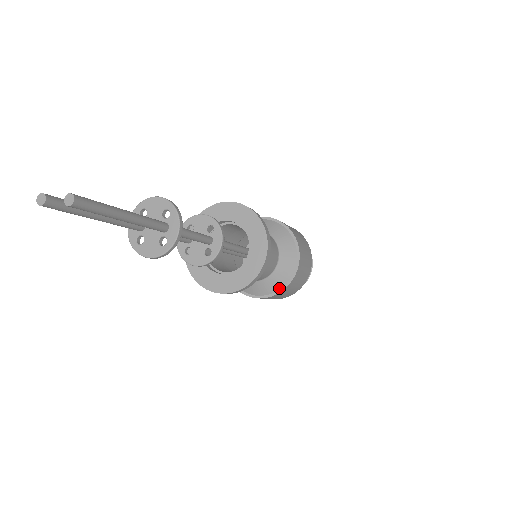
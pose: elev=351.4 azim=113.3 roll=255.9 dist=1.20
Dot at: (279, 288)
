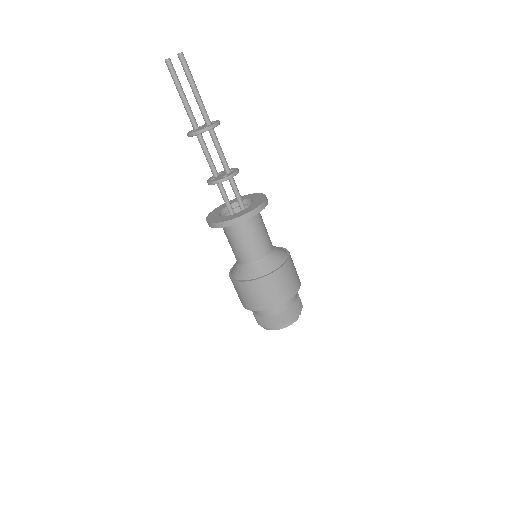
Dot at: (266, 273)
